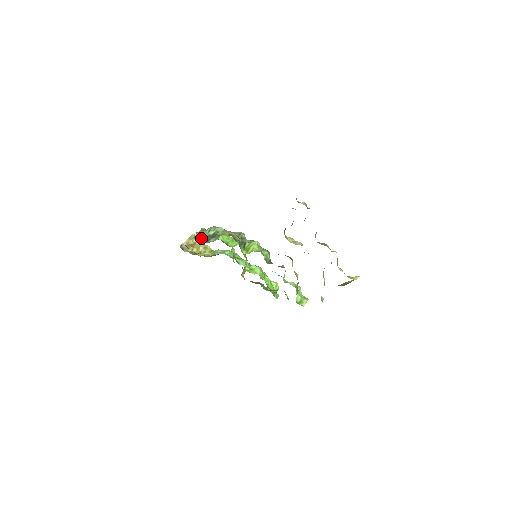
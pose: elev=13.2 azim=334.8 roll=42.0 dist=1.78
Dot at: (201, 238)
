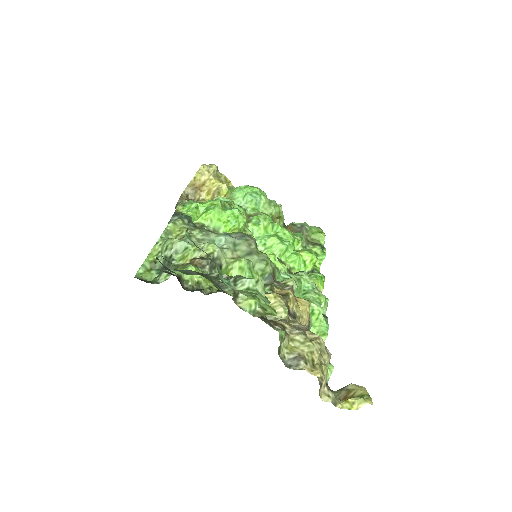
Dot at: (155, 261)
